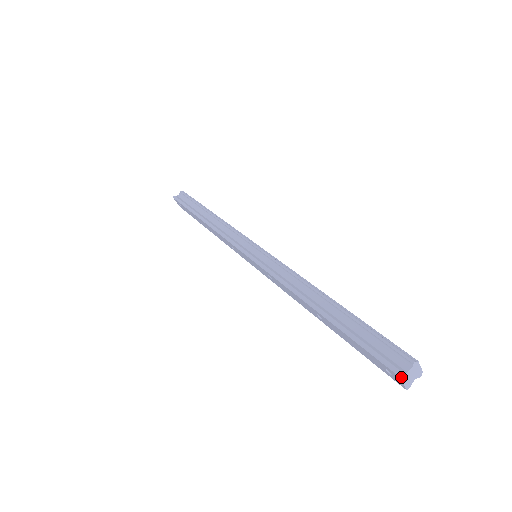
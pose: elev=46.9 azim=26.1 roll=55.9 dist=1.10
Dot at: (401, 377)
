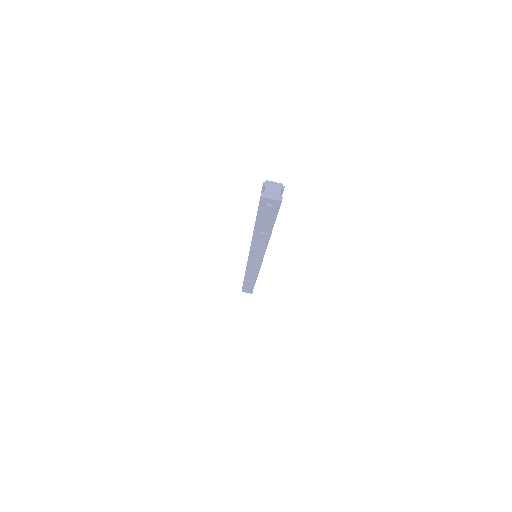
Dot at: (262, 196)
